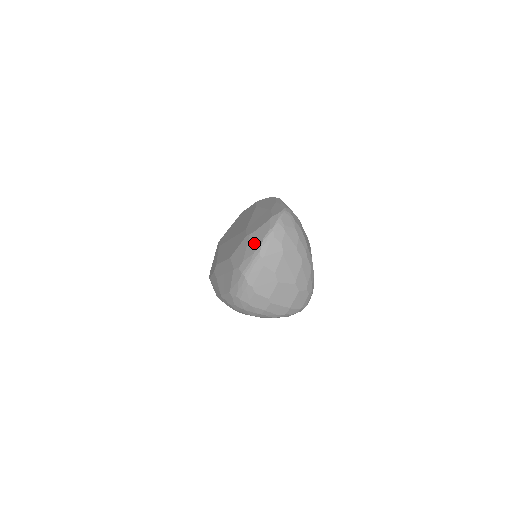
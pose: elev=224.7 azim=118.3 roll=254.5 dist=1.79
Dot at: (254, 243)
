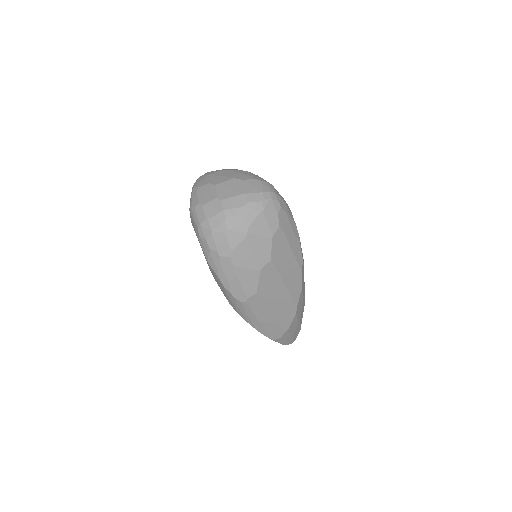
Dot at: occluded
